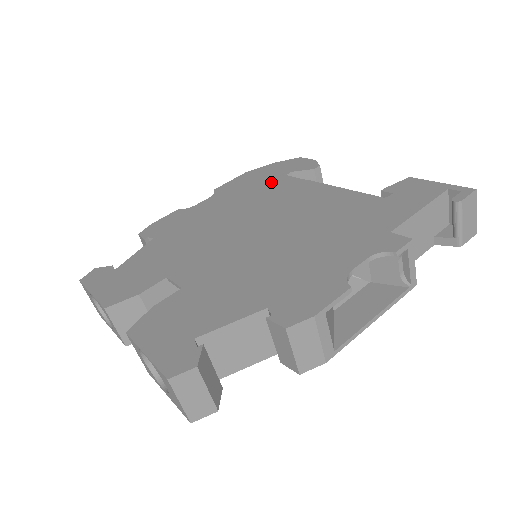
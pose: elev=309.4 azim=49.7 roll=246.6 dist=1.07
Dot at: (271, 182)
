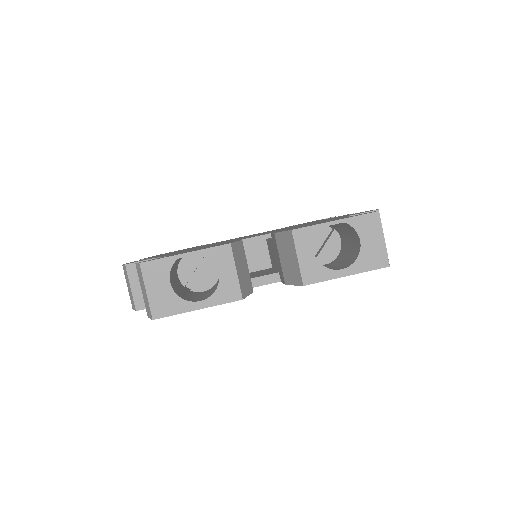
Dot at: occluded
